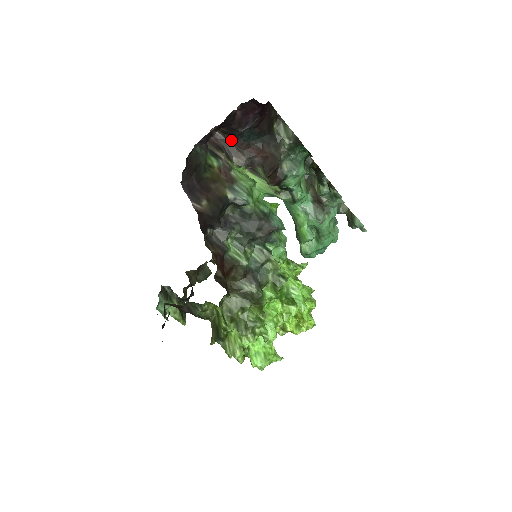
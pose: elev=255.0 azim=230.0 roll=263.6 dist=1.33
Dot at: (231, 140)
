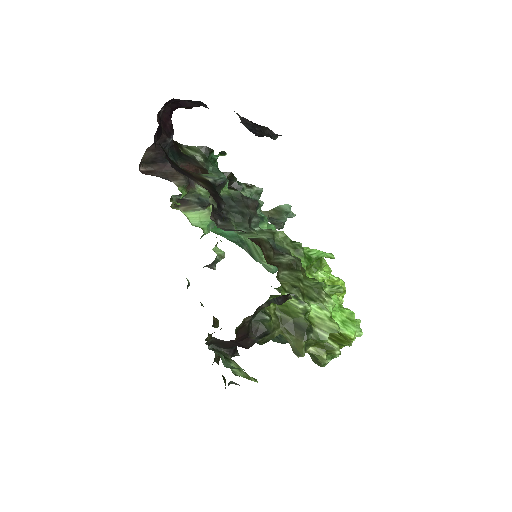
Dot at: (160, 168)
